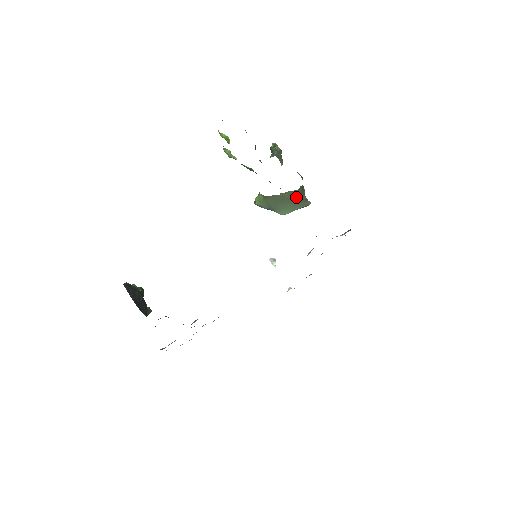
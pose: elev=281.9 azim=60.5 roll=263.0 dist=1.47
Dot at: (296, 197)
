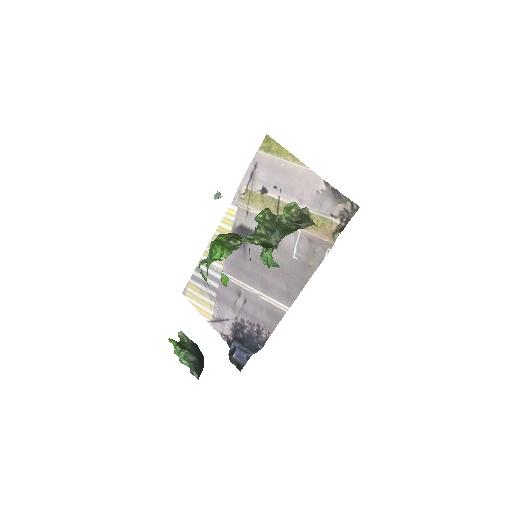
Dot at: occluded
